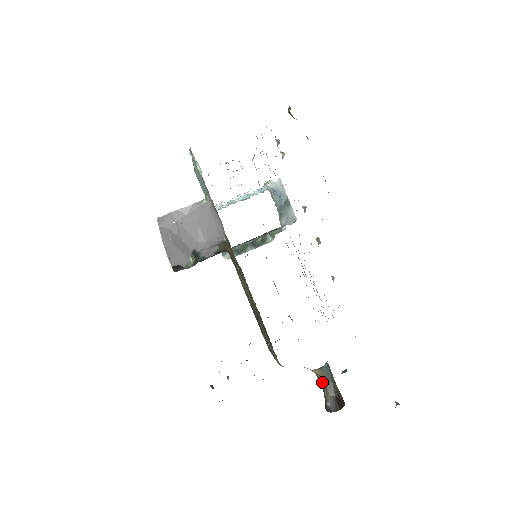
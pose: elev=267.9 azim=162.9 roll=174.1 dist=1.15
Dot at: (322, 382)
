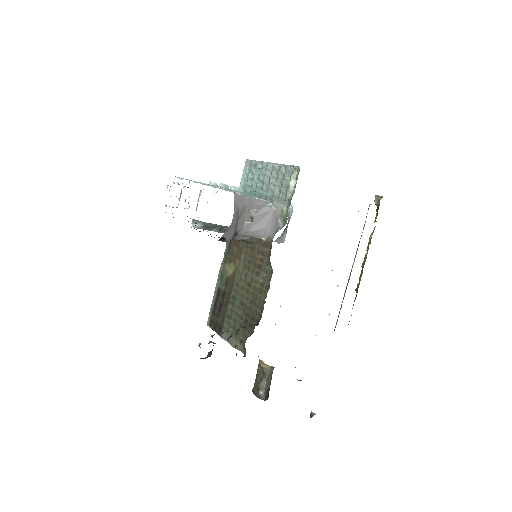
Dot at: (264, 375)
